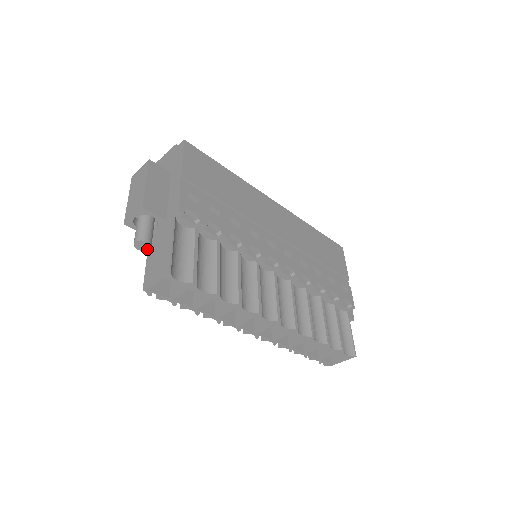
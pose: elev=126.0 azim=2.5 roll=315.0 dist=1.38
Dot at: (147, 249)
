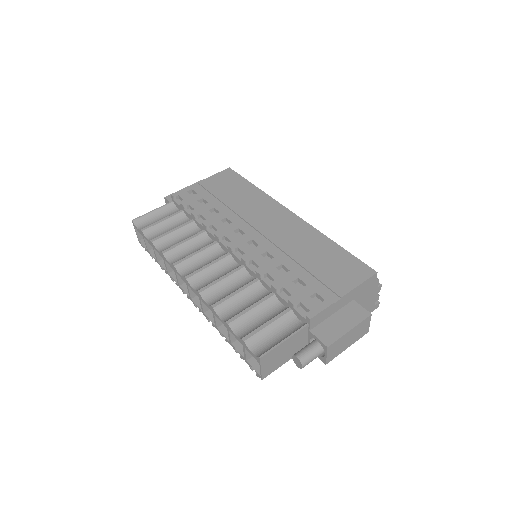
Dot at: occluded
